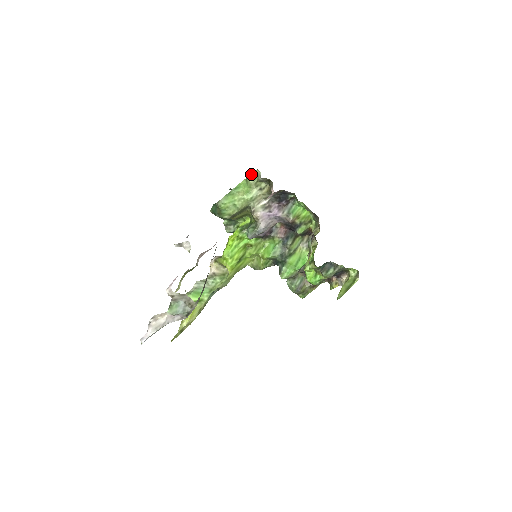
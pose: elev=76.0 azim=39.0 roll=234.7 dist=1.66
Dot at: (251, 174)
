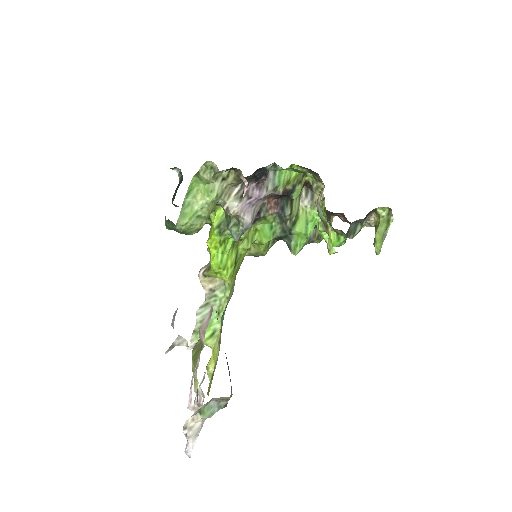
Dot at: (200, 167)
